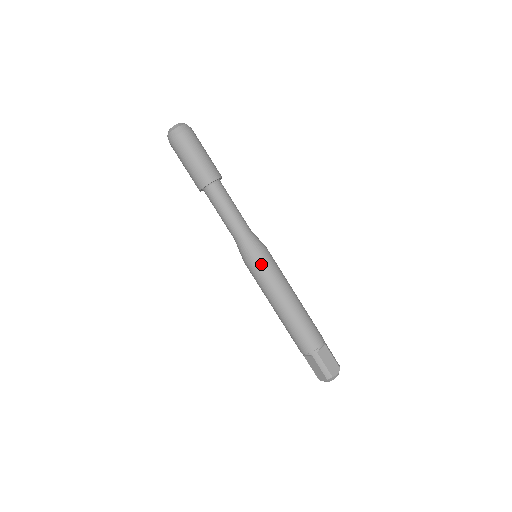
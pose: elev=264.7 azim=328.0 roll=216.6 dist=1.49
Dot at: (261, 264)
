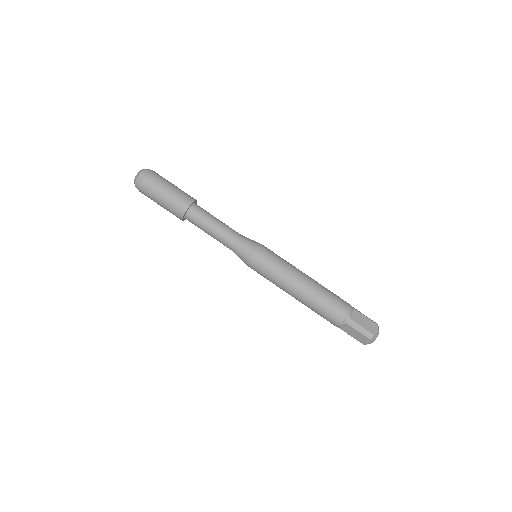
Dot at: (263, 260)
